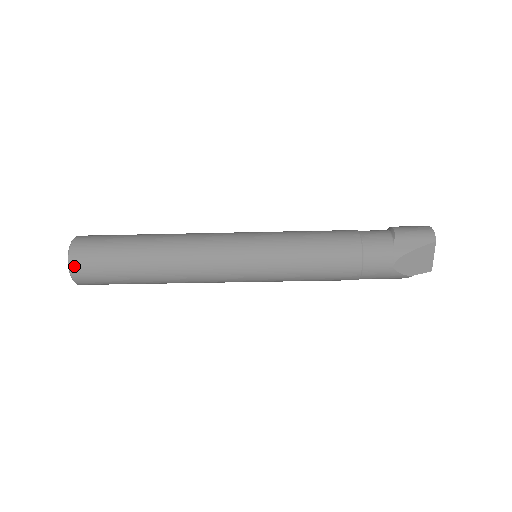
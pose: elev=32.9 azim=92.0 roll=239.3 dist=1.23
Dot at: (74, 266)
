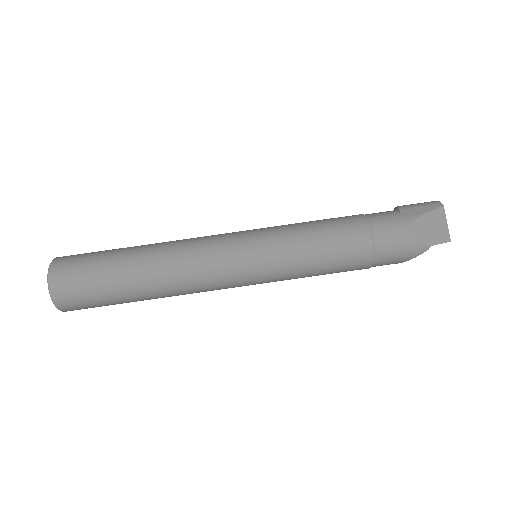
Dot at: (54, 276)
